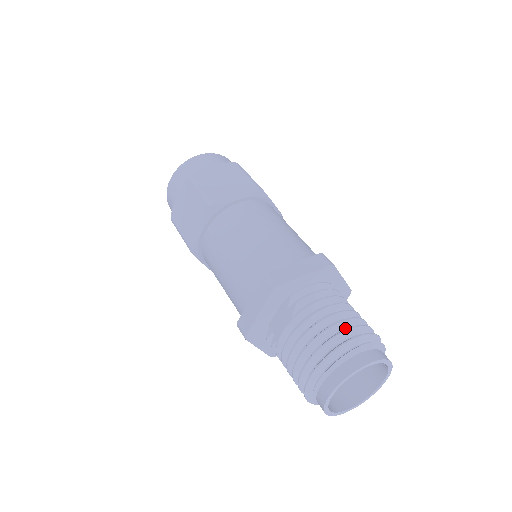
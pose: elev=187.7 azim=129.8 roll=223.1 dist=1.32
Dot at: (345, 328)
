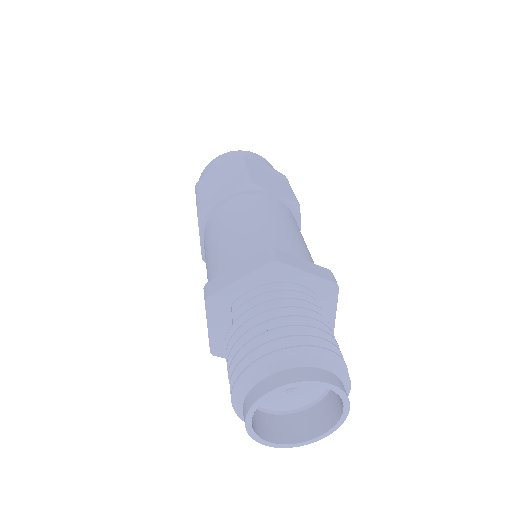
Dot at: occluded
